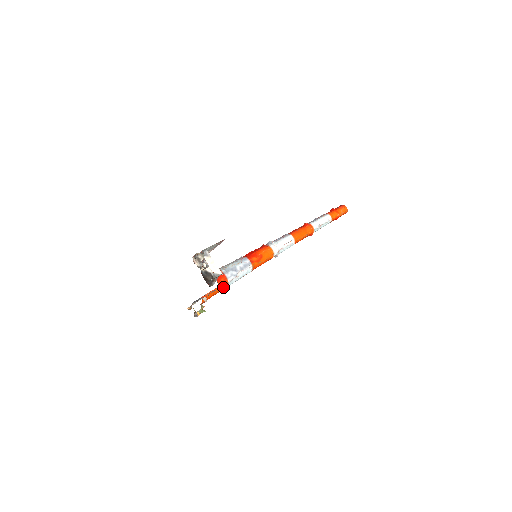
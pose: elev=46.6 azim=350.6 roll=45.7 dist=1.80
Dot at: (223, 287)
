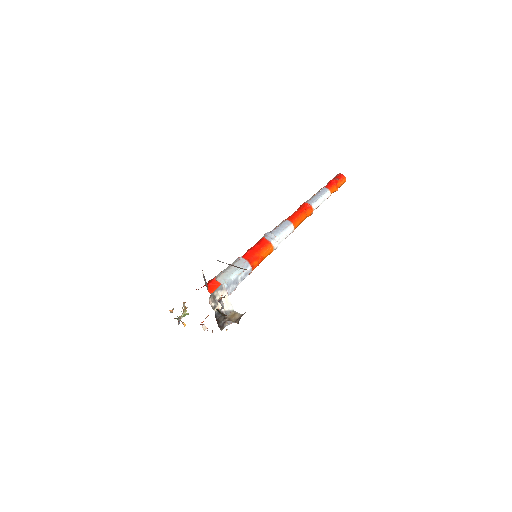
Dot at: occluded
